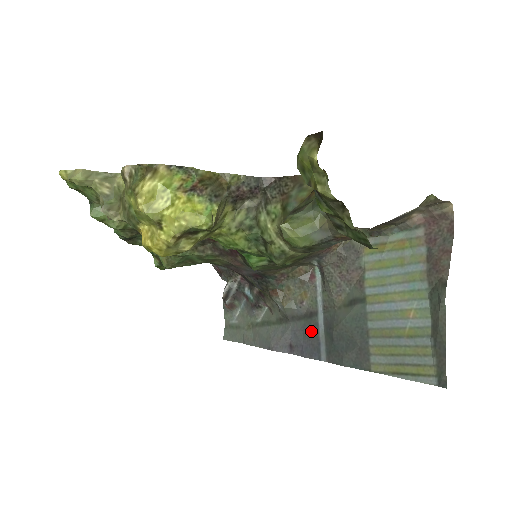
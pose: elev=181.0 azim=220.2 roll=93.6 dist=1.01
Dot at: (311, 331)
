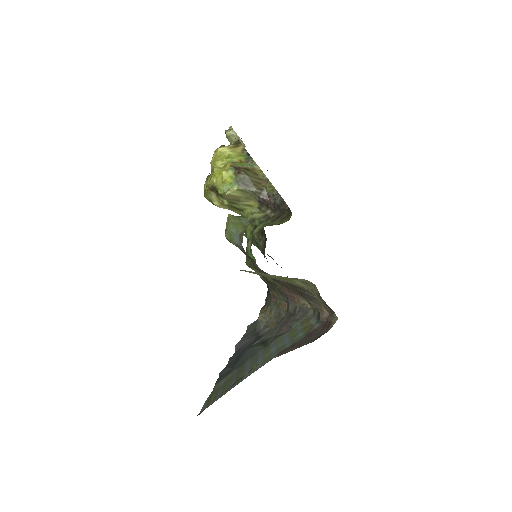
Dot at: (248, 347)
